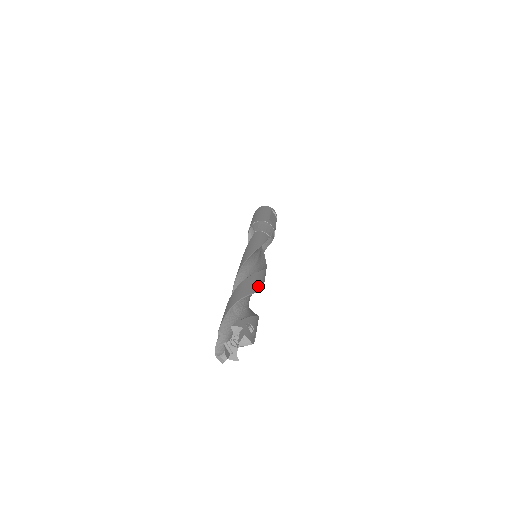
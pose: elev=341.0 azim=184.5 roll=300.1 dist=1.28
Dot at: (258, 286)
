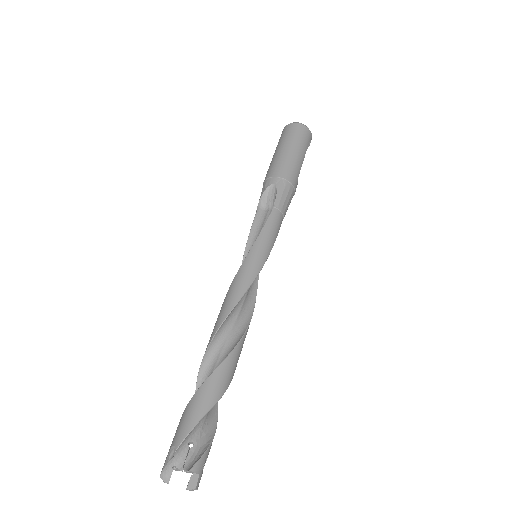
Dot at: occluded
